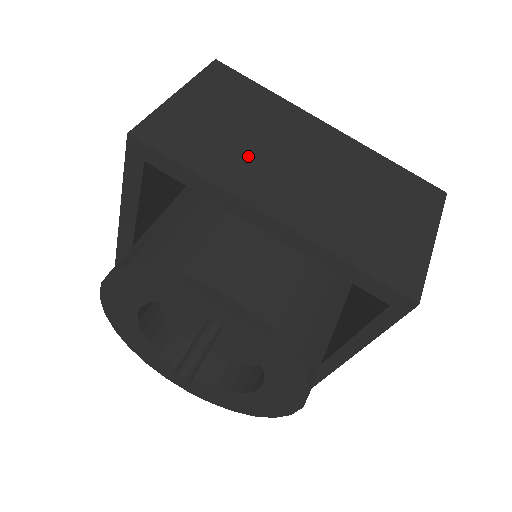
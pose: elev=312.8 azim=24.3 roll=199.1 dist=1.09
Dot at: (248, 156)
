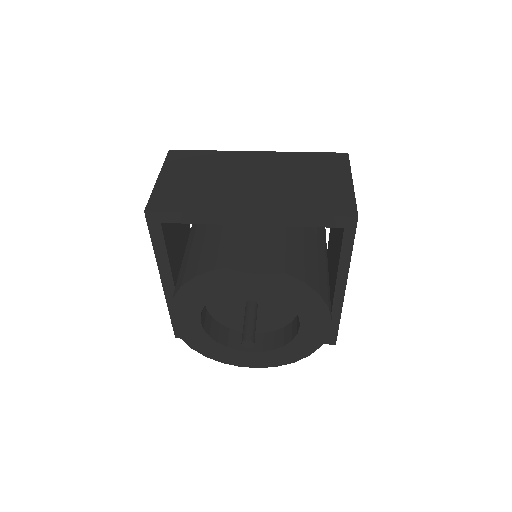
Dot at: (218, 190)
